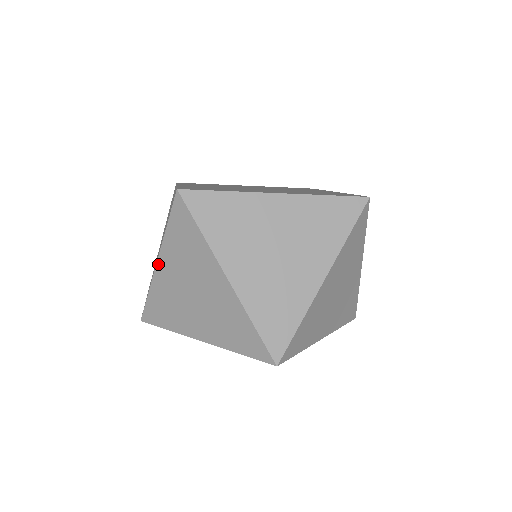
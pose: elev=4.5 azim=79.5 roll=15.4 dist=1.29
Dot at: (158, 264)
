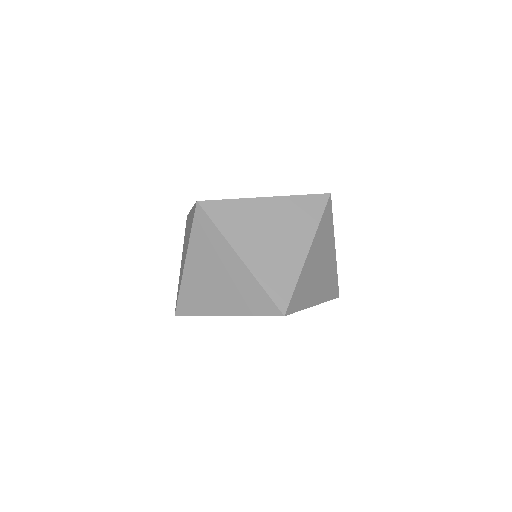
Dot at: (186, 263)
